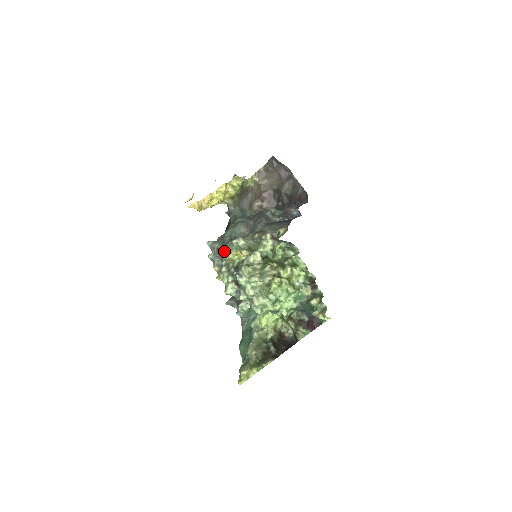
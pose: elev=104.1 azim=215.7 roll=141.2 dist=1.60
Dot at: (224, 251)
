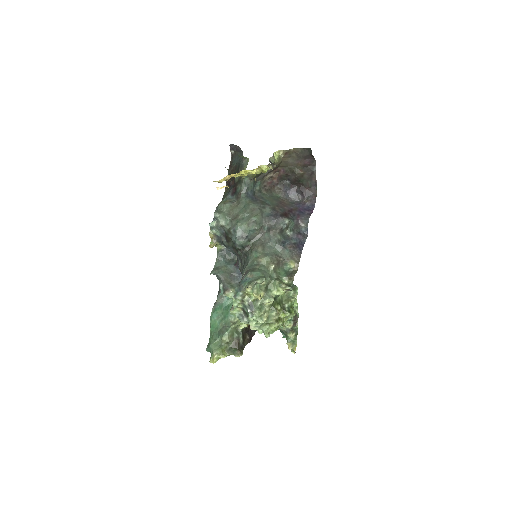
Dot at: (247, 289)
